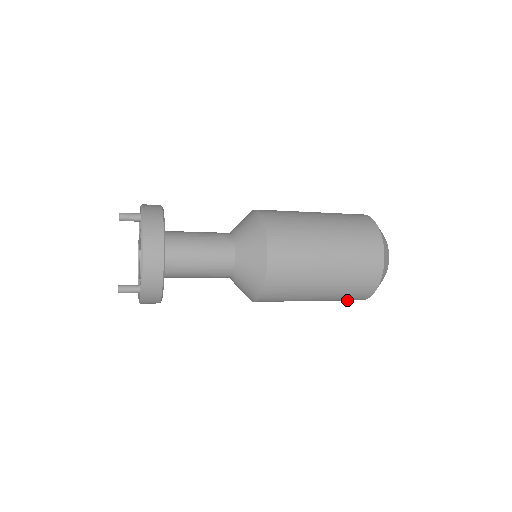
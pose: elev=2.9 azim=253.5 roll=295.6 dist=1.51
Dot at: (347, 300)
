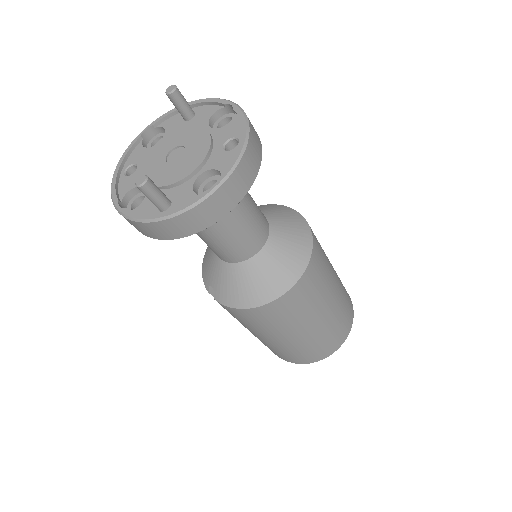
Dot at: (316, 352)
